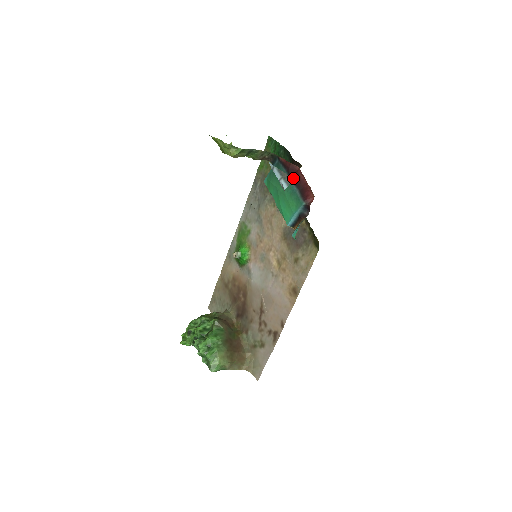
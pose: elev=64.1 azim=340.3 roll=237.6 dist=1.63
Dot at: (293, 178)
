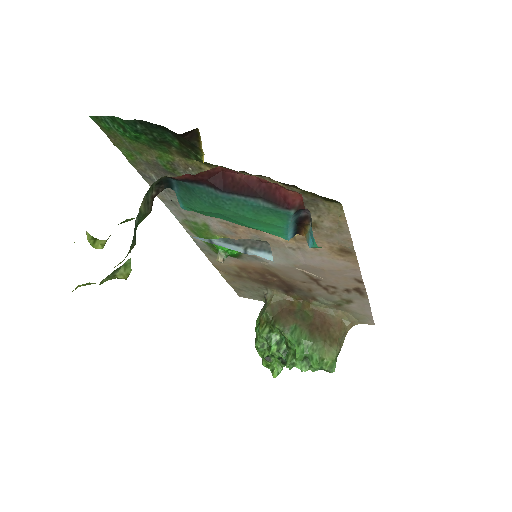
Dot at: (231, 190)
